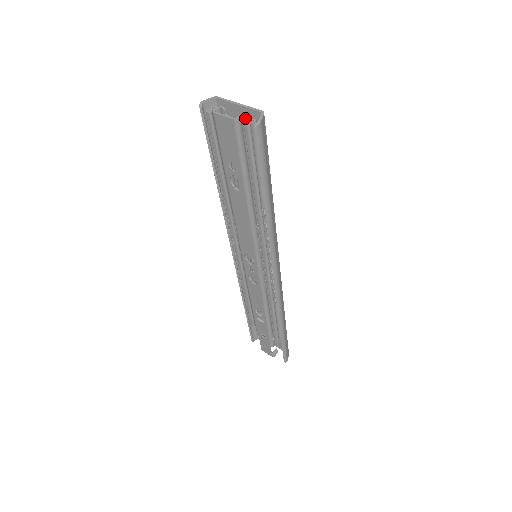
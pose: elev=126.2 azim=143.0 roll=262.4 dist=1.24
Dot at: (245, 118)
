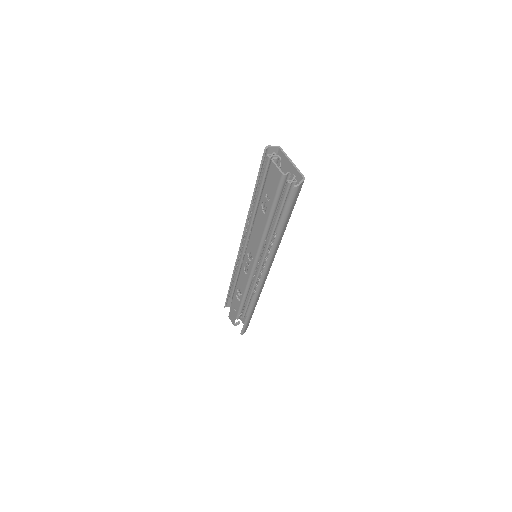
Dot at: (291, 173)
